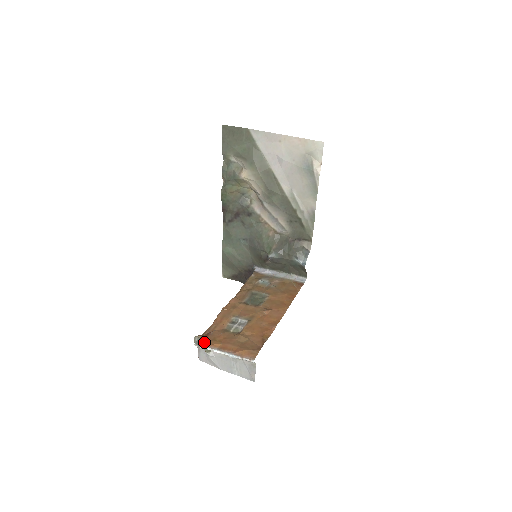
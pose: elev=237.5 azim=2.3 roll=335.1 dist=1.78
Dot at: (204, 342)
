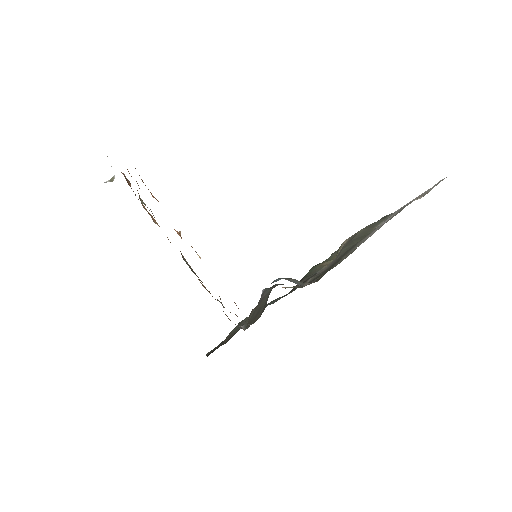
Dot at: (124, 175)
